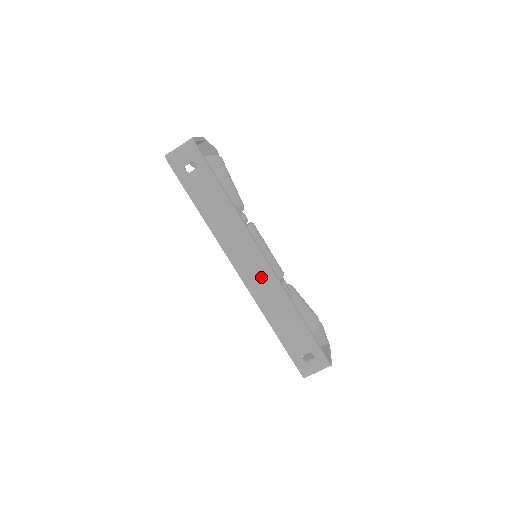
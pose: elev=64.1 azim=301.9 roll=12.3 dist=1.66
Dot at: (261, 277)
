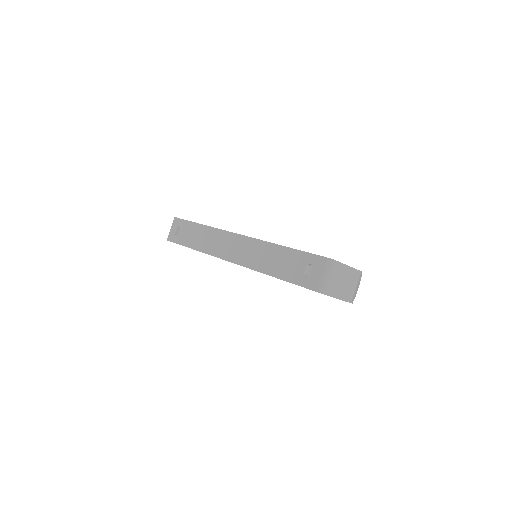
Dot at: (241, 248)
